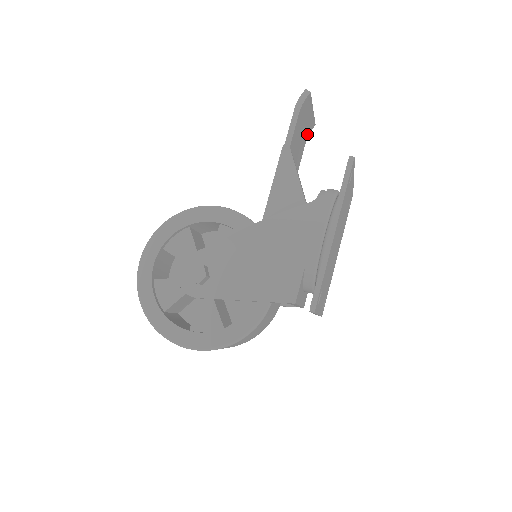
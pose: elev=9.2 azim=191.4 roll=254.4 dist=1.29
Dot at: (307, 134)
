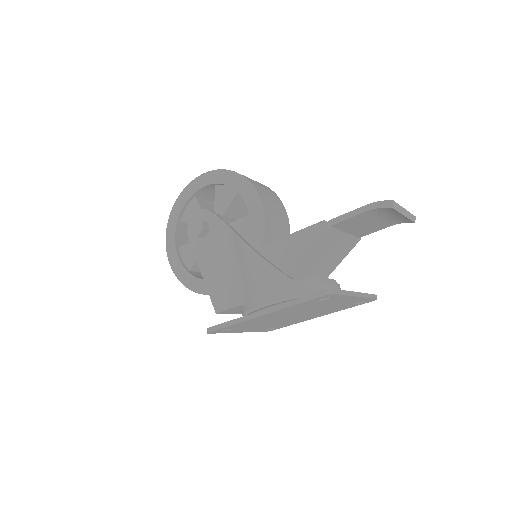
Dot at: (397, 222)
